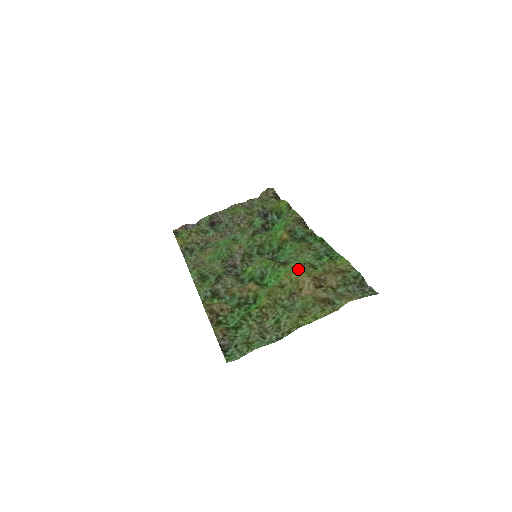
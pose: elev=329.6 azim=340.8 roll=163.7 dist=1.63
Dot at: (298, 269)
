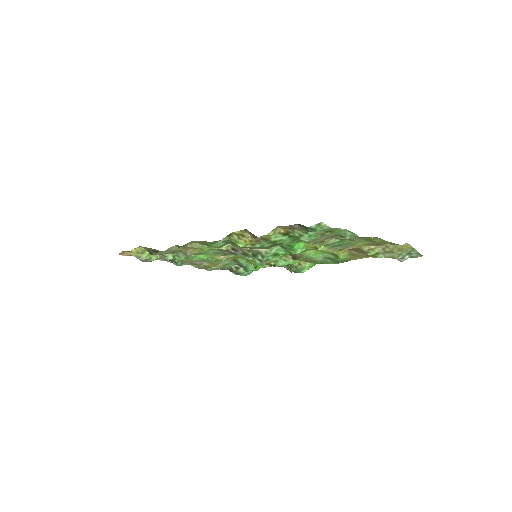
Dot at: occluded
